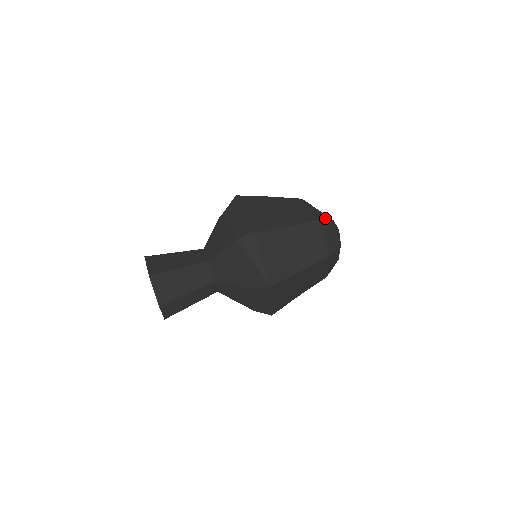
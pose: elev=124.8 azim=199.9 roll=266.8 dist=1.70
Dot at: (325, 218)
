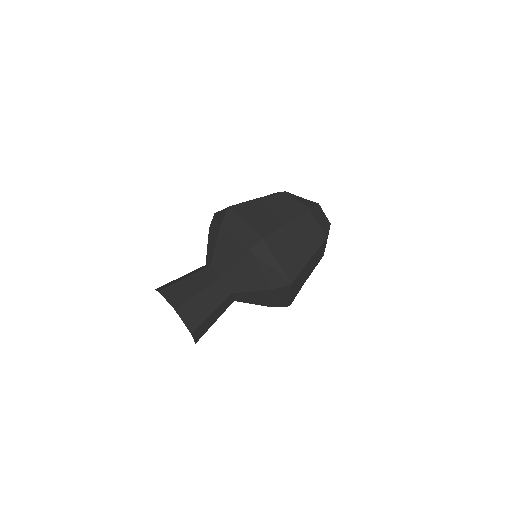
Dot at: (311, 204)
